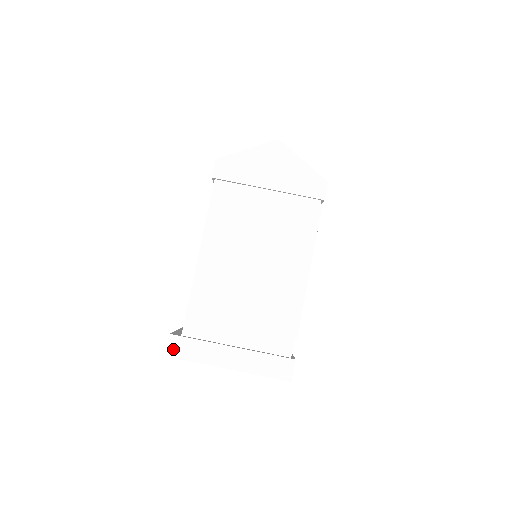
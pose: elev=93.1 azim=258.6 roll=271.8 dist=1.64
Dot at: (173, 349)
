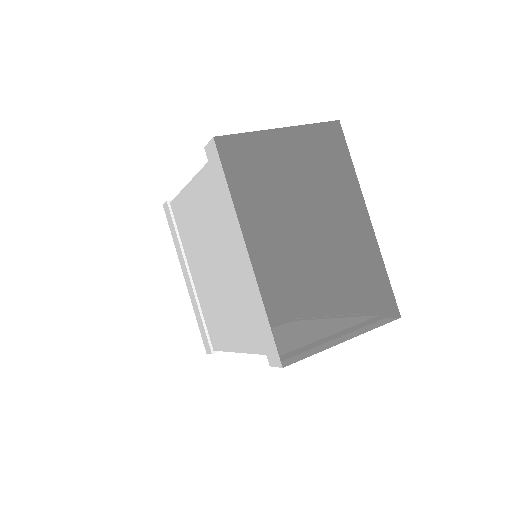
Dot at: (217, 140)
